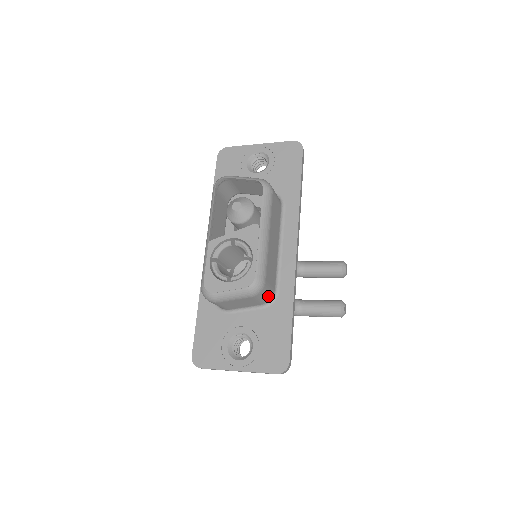
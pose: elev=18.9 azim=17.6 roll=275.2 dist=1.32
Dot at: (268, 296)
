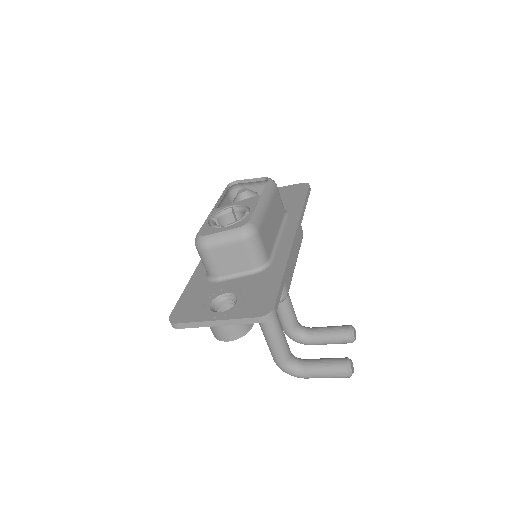
Dot at: (260, 256)
